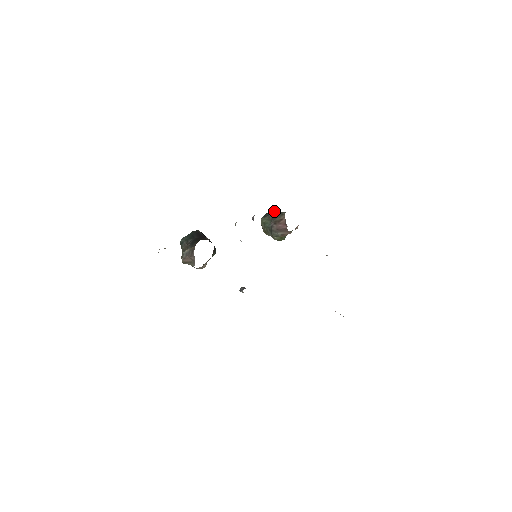
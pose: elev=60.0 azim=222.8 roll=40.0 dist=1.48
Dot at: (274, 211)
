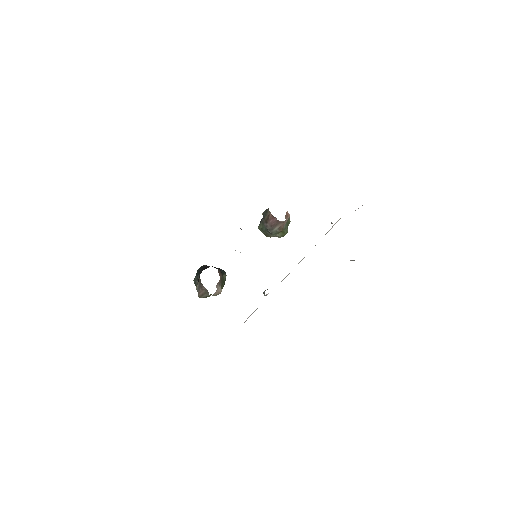
Dot at: (262, 214)
